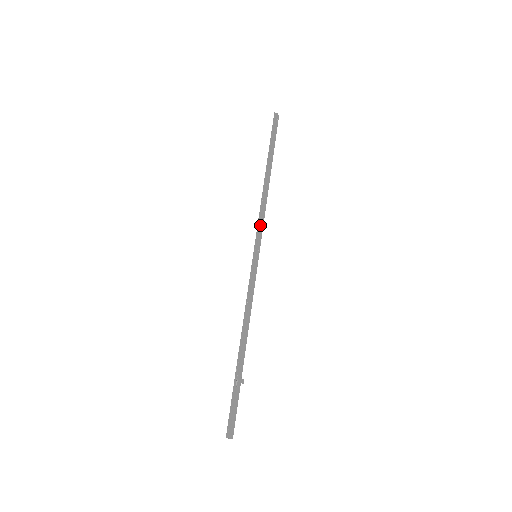
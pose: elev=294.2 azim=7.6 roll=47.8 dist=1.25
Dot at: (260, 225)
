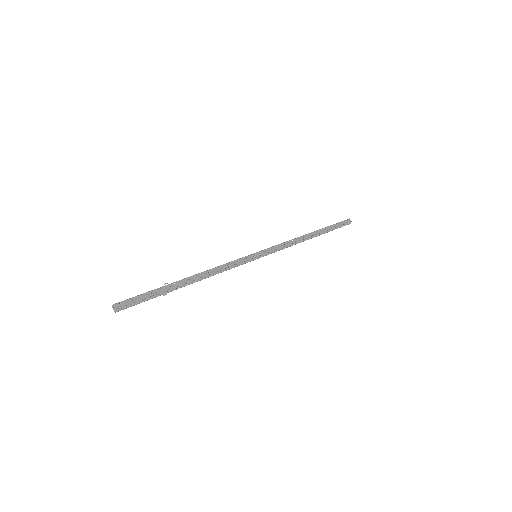
Dot at: (277, 247)
